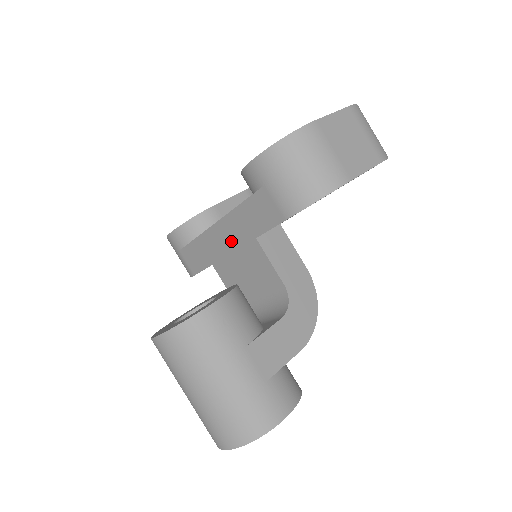
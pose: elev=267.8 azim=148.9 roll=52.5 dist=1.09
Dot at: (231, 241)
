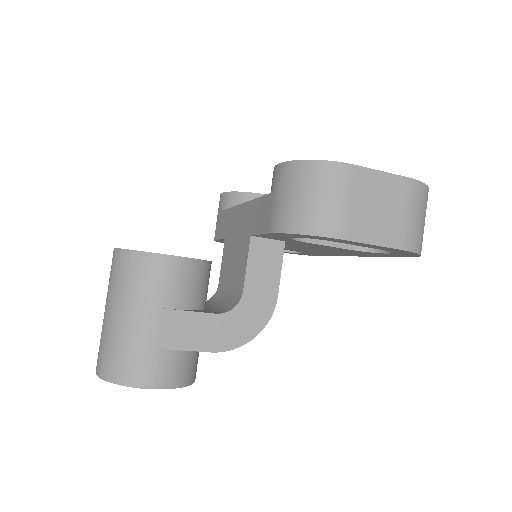
Dot at: (240, 226)
